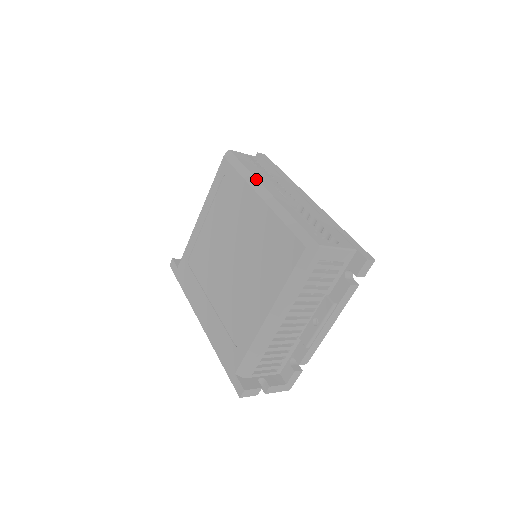
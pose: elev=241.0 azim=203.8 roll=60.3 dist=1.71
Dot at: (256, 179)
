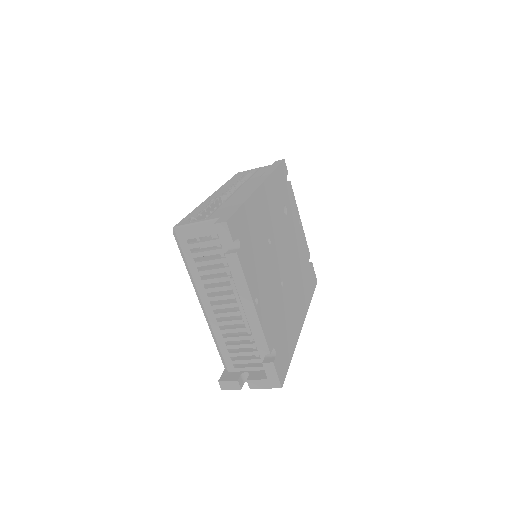
Dot at: (218, 189)
